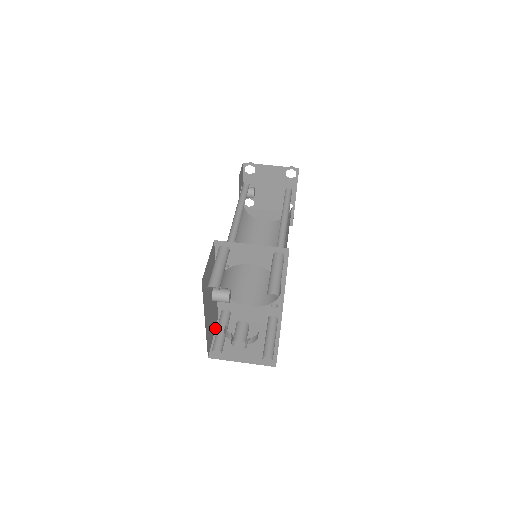
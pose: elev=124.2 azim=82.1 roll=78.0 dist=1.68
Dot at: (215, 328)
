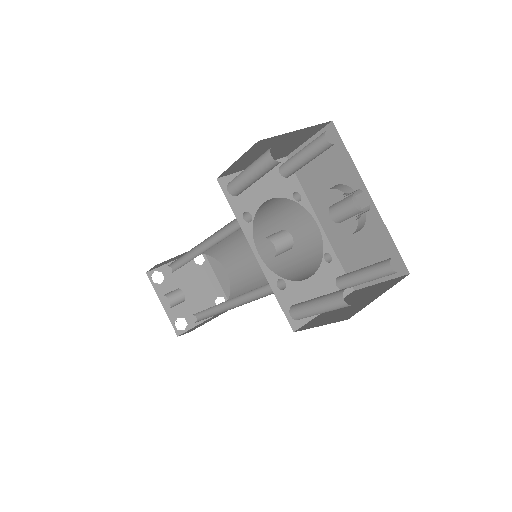
Dot at: occluded
